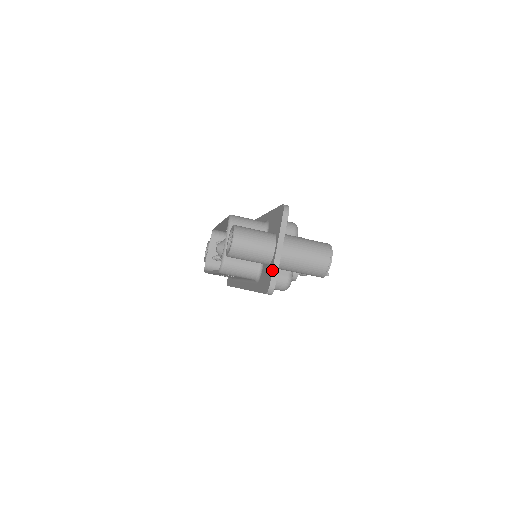
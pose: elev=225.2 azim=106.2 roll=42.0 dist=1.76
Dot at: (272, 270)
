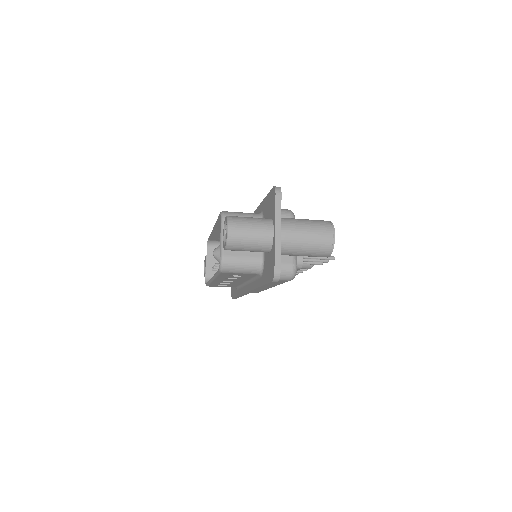
Dot at: (274, 254)
